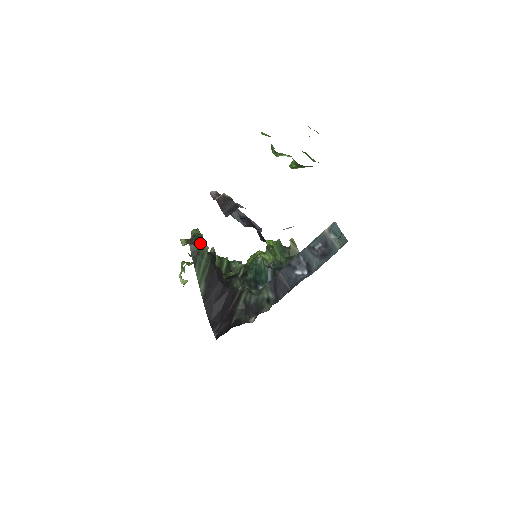
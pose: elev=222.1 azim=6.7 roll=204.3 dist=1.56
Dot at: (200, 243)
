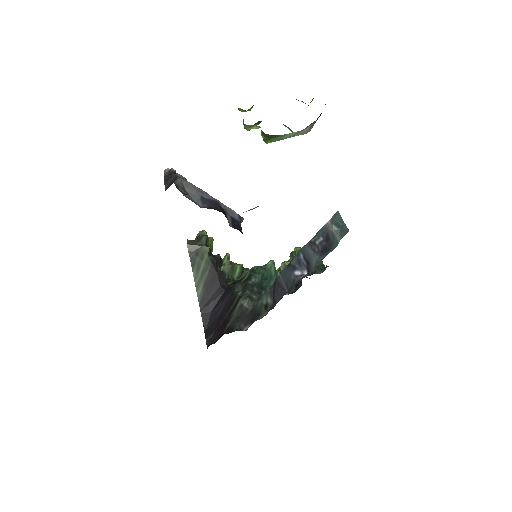
Dot at: (203, 244)
